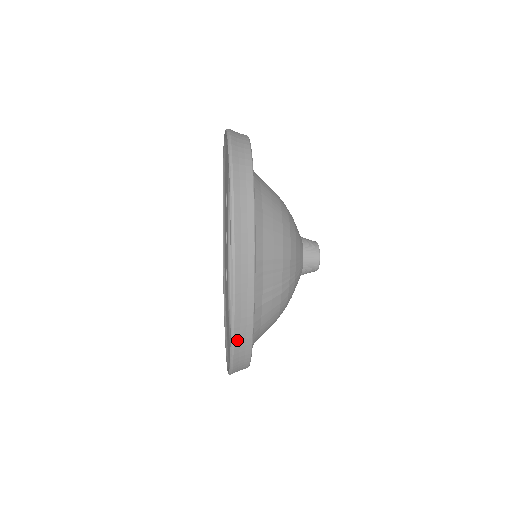
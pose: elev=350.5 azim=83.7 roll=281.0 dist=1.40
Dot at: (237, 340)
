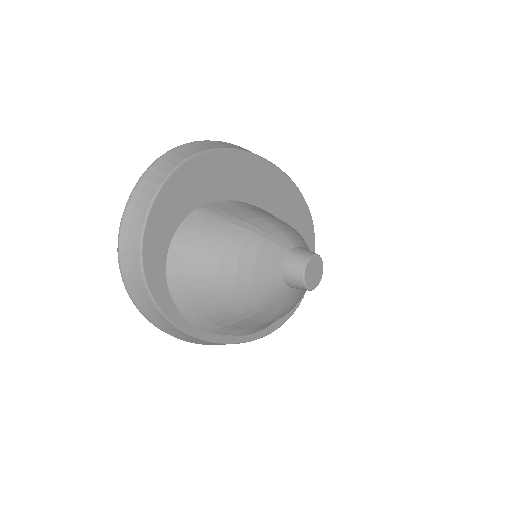
Dot at: occluded
